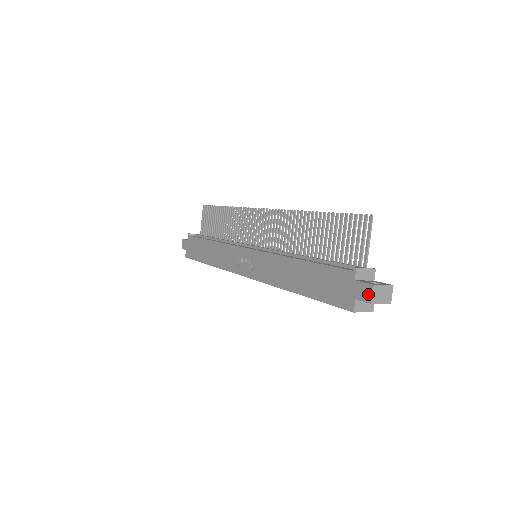
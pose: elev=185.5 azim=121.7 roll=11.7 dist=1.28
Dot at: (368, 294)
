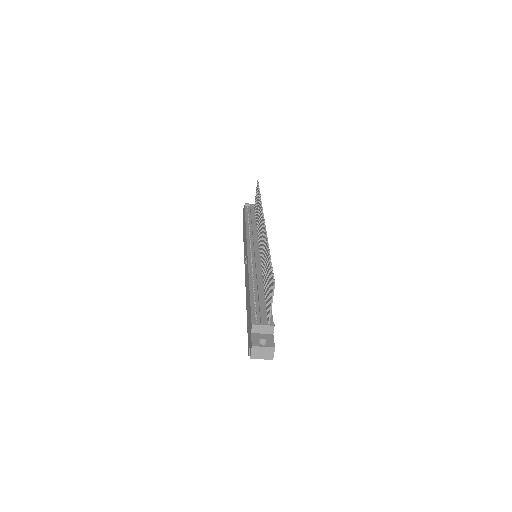
Dot at: (250, 350)
